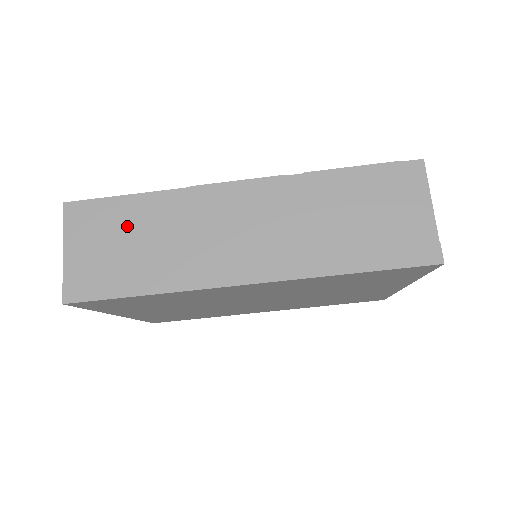
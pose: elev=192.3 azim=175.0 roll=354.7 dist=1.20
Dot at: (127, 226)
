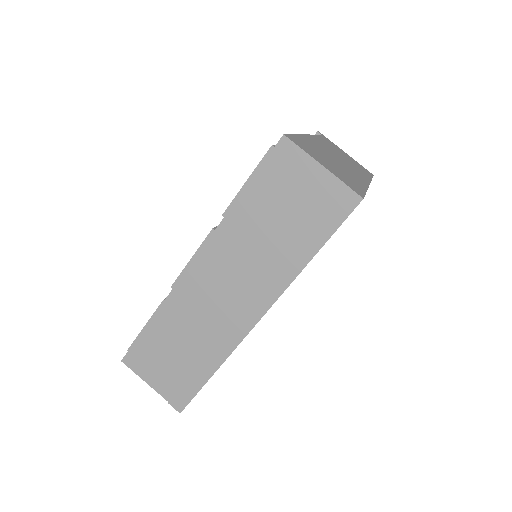
Dot at: (164, 345)
